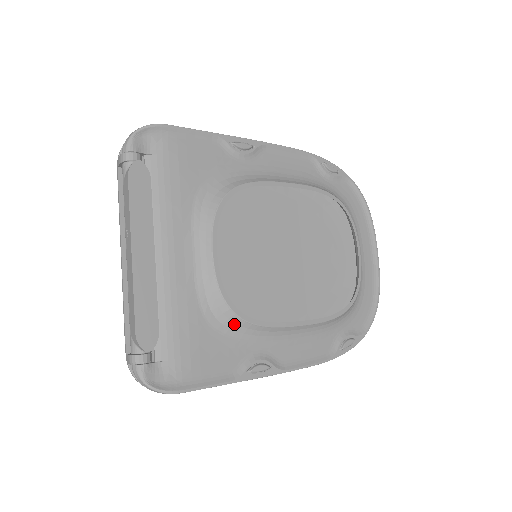
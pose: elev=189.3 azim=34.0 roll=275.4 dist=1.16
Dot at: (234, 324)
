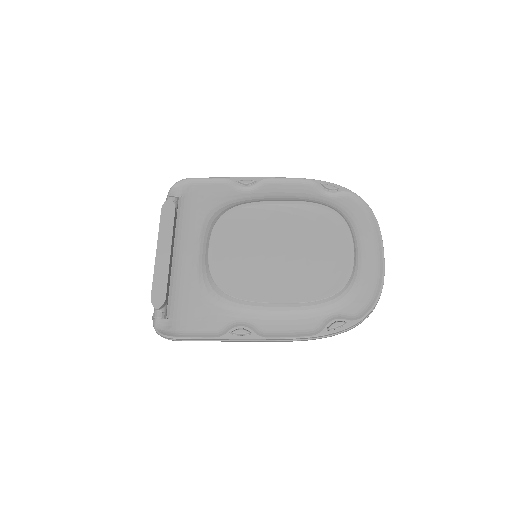
Dot at: (221, 298)
